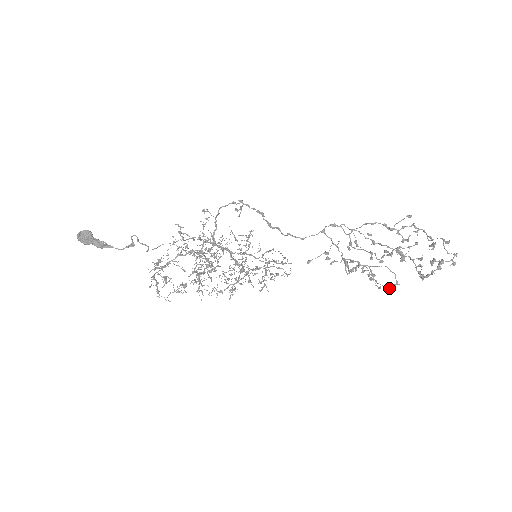
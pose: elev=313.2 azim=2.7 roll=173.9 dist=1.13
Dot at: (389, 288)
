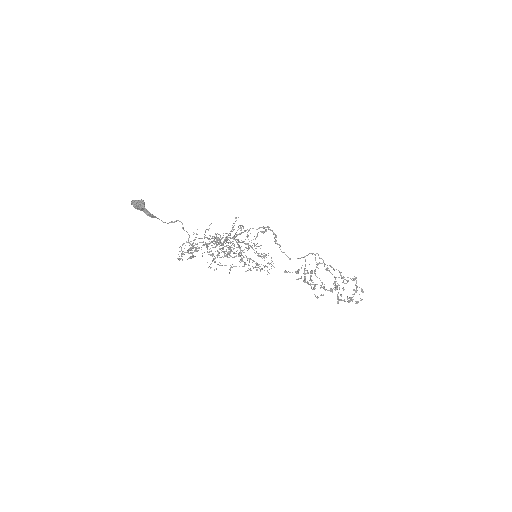
Dot at: occluded
